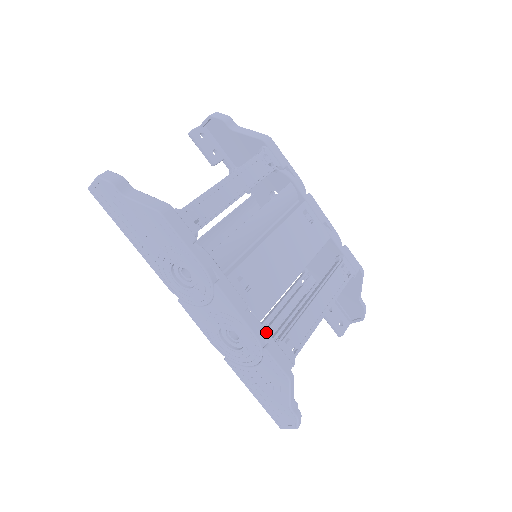
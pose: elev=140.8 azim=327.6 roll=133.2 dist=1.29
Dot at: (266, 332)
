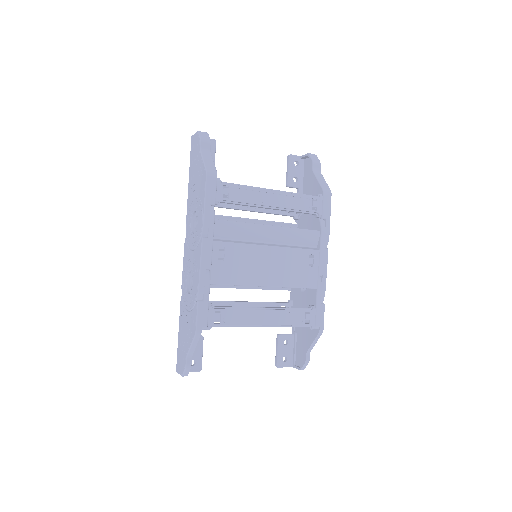
Dot at: (208, 293)
